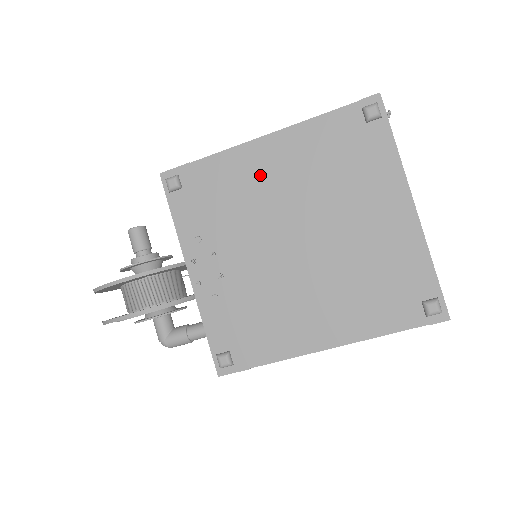
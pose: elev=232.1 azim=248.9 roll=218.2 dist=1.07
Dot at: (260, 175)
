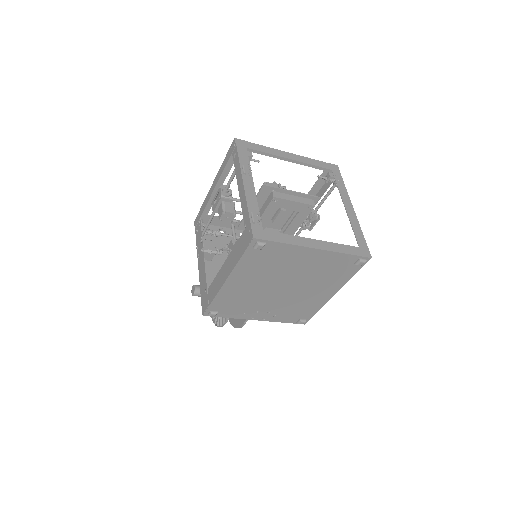
Dot at: (242, 288)
